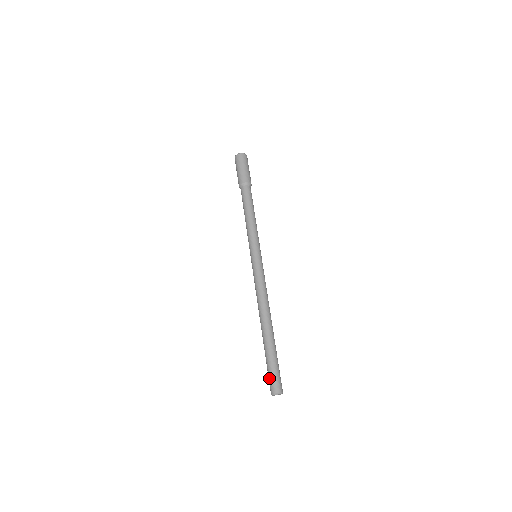
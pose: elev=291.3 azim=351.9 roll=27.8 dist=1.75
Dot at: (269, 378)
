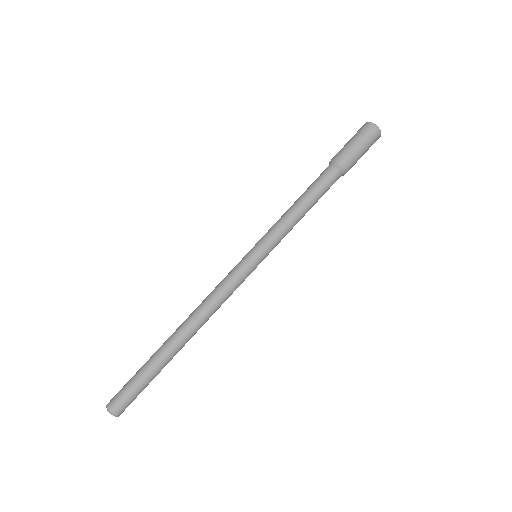
Dot at: (122, 389)
